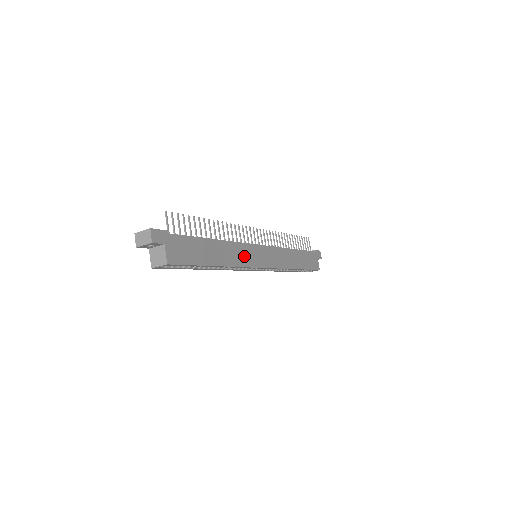
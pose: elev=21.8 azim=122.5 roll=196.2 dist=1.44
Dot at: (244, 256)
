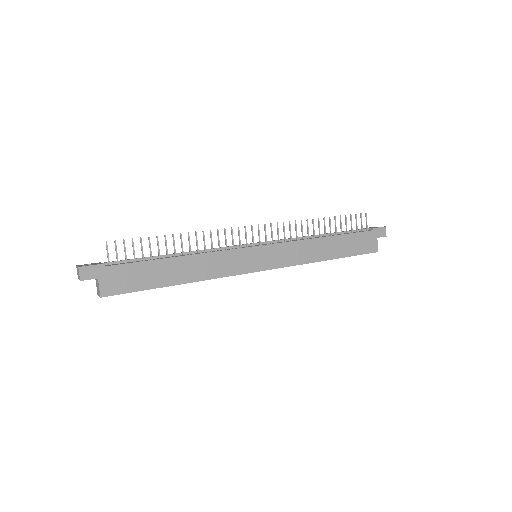
Dot at: (226, 265)
